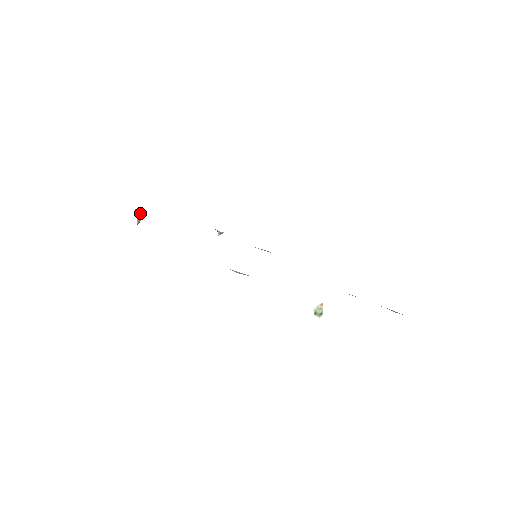
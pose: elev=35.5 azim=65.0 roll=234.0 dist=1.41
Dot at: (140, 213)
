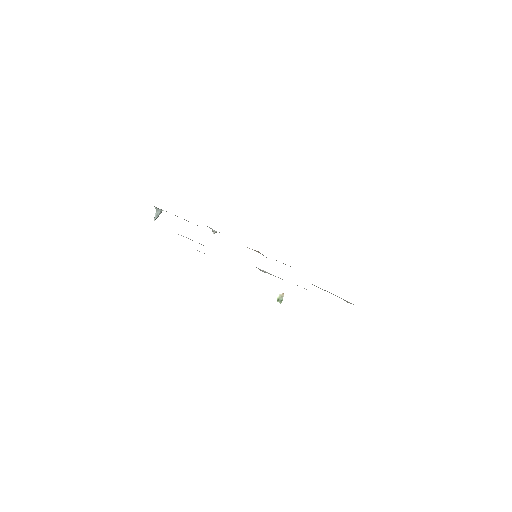
Dot at: (160, 211)
